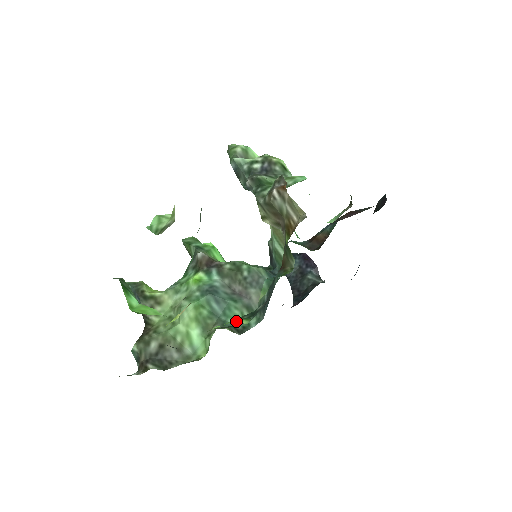
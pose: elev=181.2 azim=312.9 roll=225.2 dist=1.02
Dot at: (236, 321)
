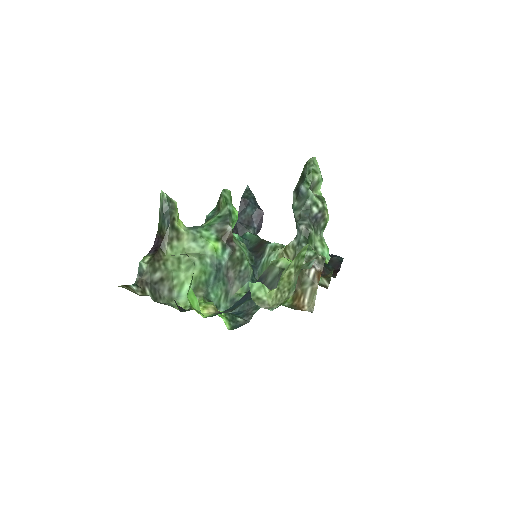
Dot at: (215, 299)
